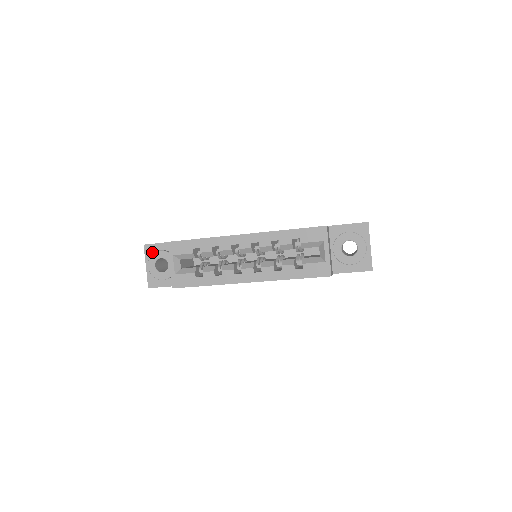
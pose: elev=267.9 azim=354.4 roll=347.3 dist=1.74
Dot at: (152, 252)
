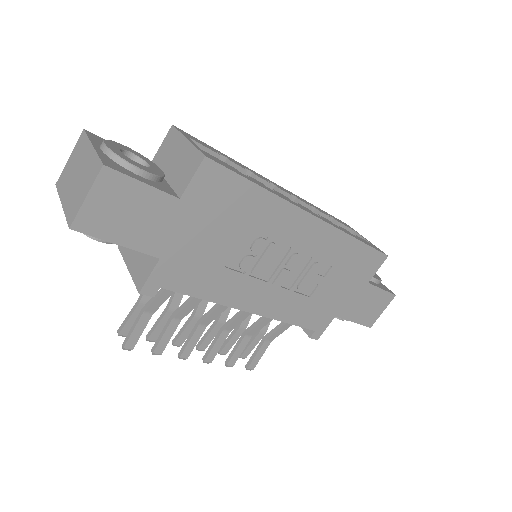
Dot at: occluded
